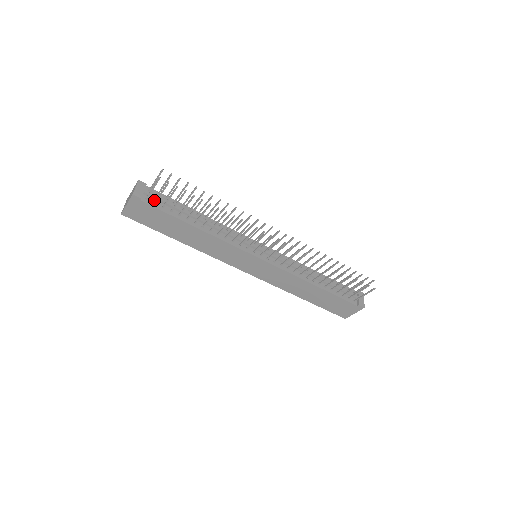
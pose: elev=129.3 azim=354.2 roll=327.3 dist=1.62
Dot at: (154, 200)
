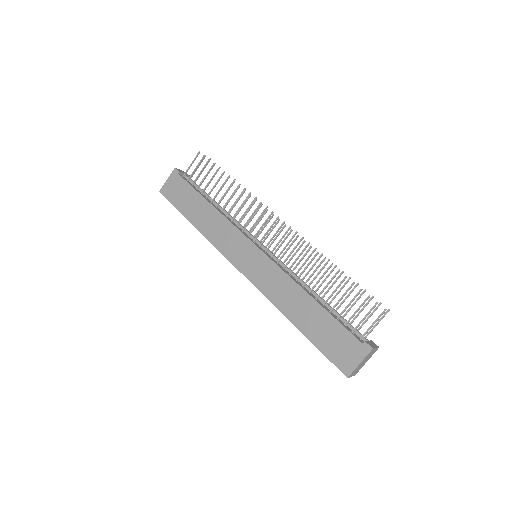
Dot at: (189, 181)
